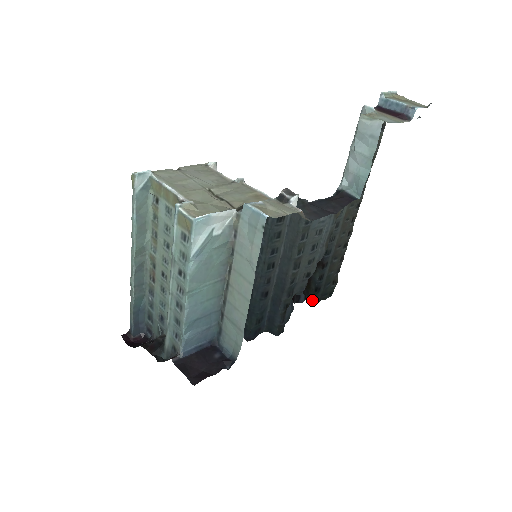
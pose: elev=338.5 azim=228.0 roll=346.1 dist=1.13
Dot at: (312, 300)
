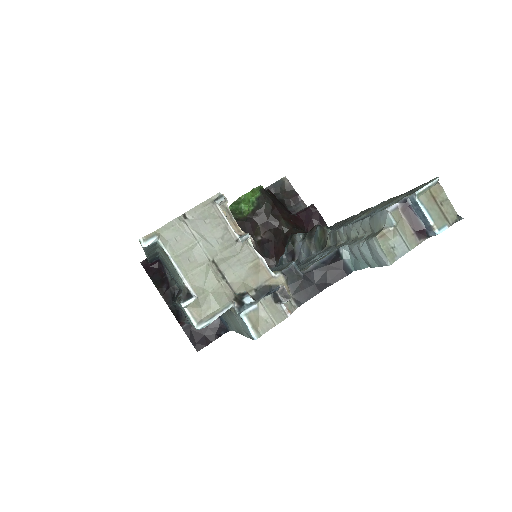
Dot at: occluded
